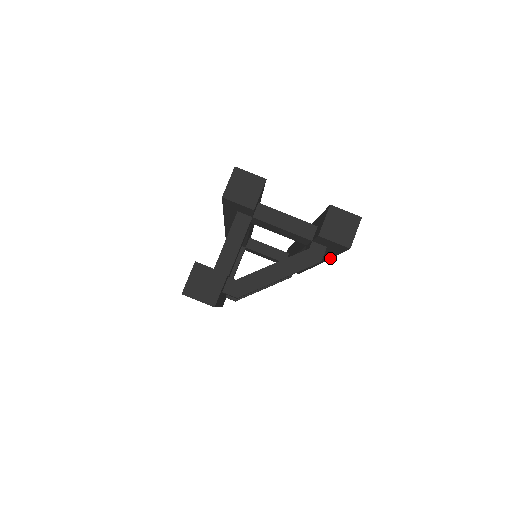
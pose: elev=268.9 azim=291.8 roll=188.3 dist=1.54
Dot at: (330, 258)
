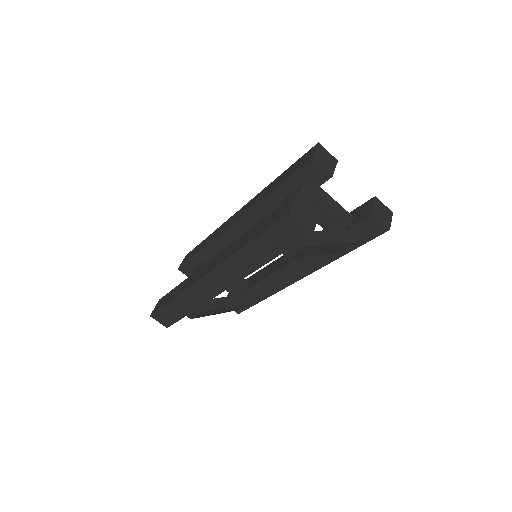
Dot at: (339, 257)
